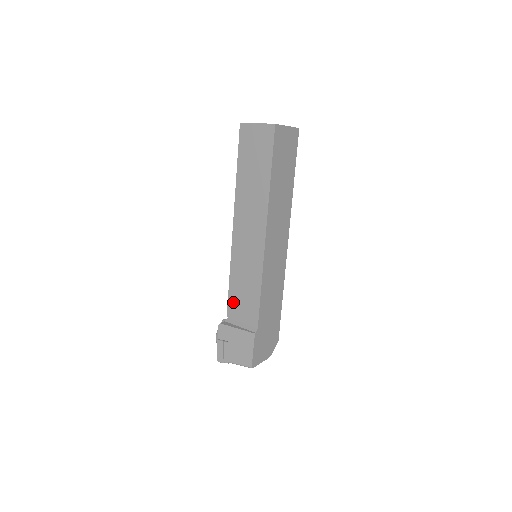
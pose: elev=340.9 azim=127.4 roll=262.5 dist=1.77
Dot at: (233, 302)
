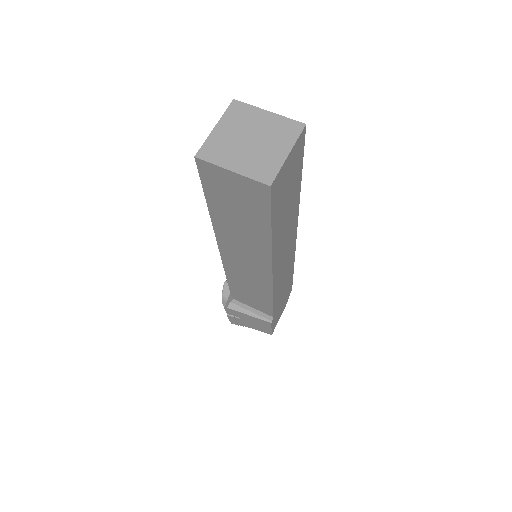
Dot at: (237, 294)
